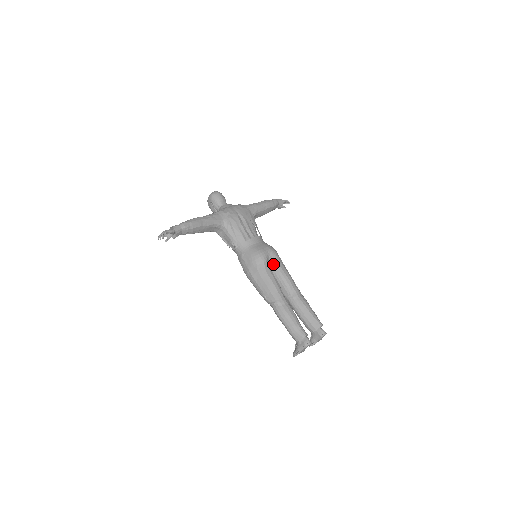
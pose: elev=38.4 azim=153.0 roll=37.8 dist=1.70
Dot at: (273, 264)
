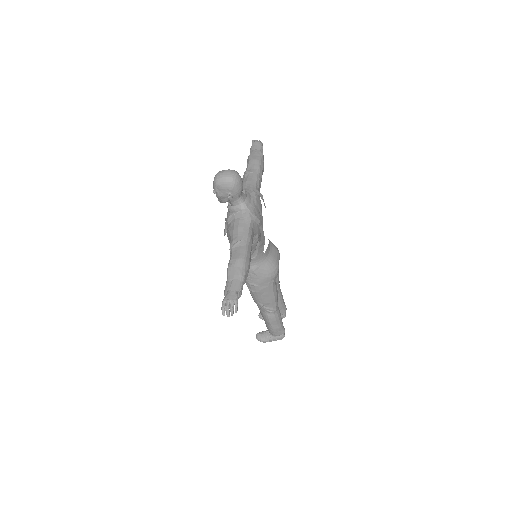
Dot at: occluded
